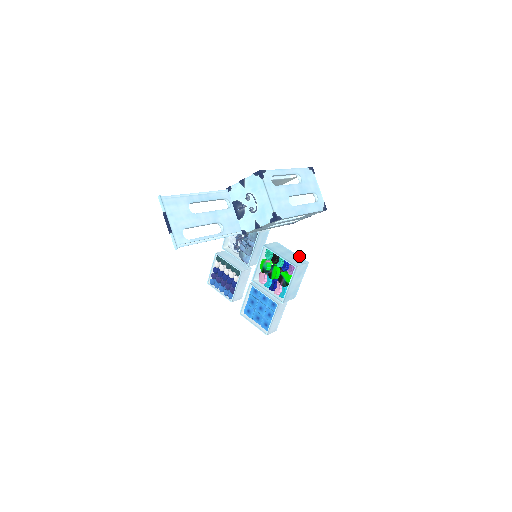
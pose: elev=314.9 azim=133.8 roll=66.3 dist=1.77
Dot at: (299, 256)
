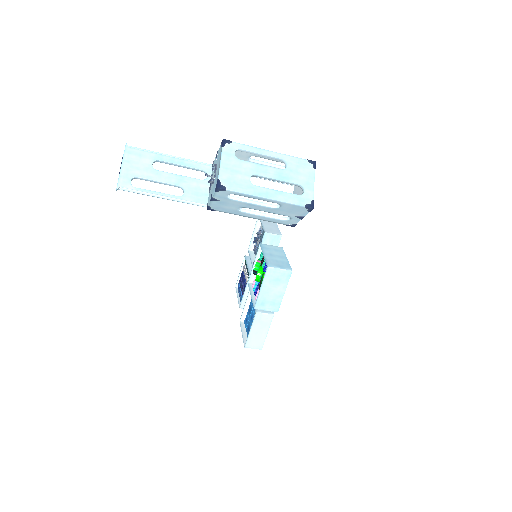
Dot at: occluded
